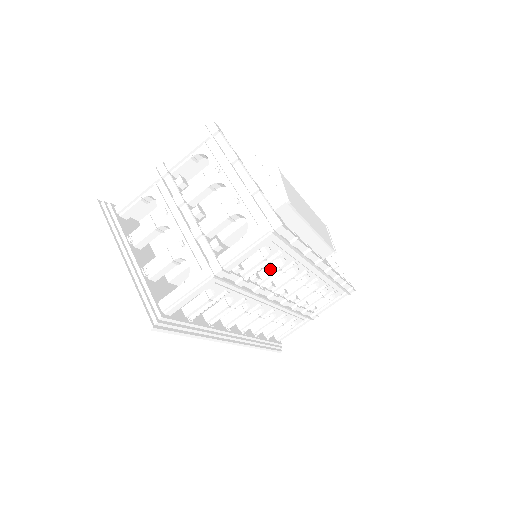
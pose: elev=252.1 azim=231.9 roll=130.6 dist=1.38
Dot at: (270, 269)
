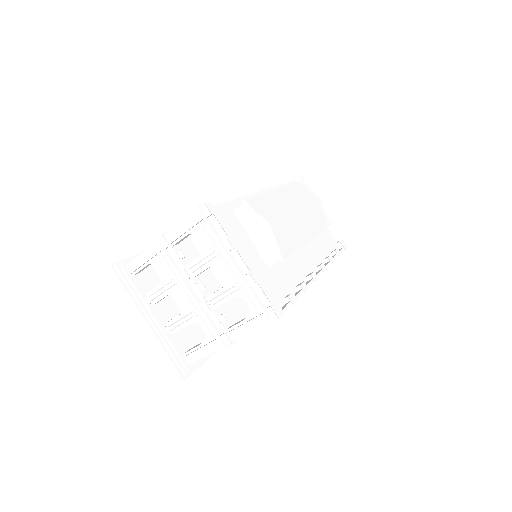
Dot at: occluded
